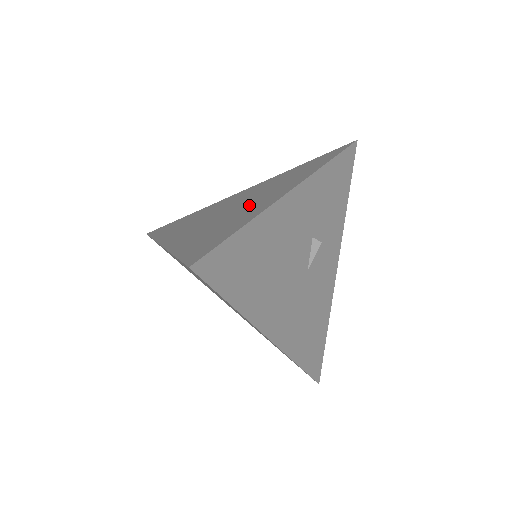
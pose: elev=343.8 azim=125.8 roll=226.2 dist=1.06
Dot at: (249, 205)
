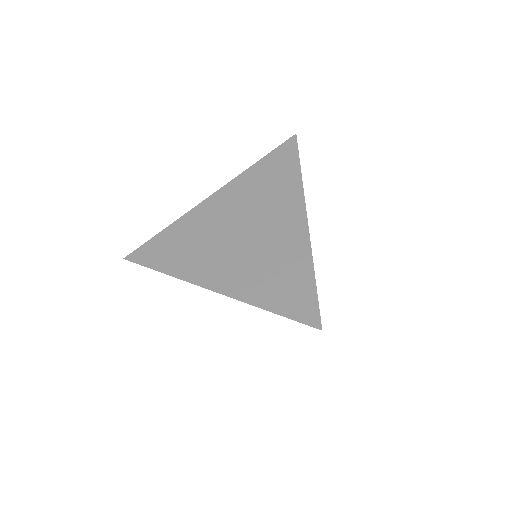
Dot at: (272, 236)
